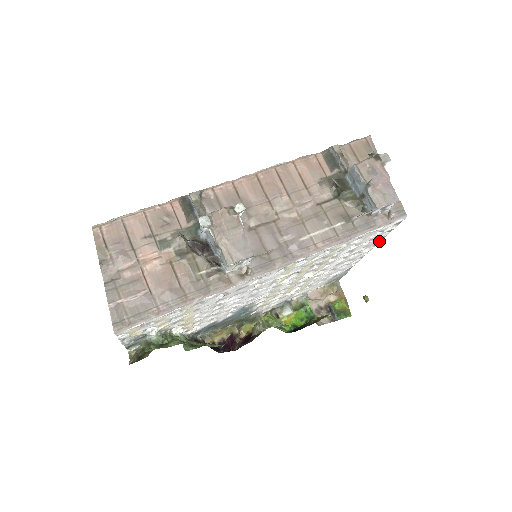
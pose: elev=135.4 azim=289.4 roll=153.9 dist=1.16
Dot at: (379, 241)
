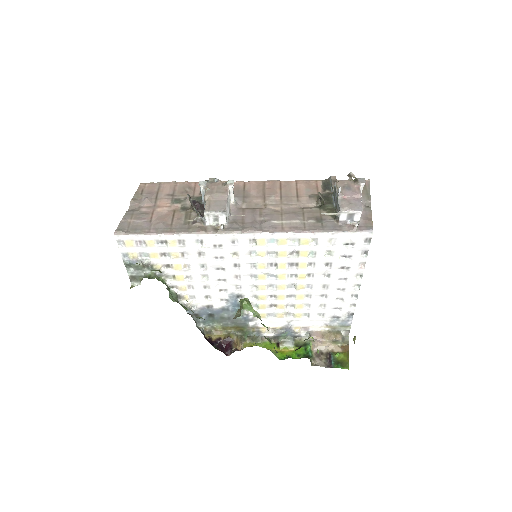
Dot at: (362, 268)
